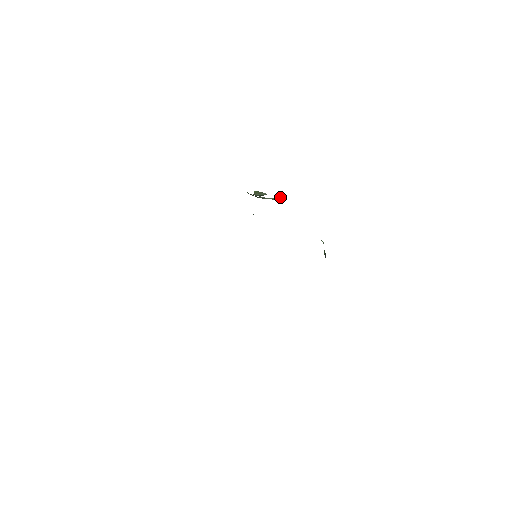
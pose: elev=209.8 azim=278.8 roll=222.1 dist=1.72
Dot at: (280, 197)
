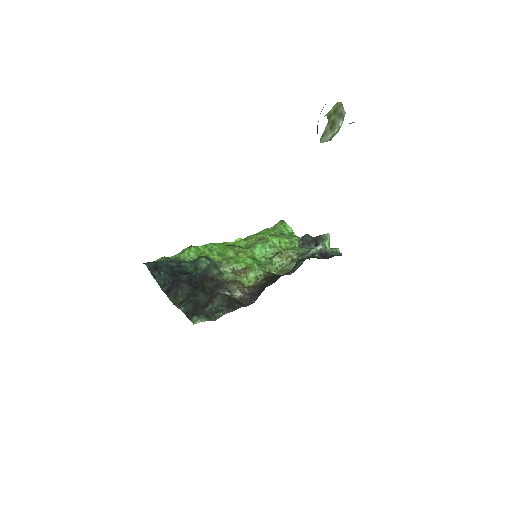
Dot at: occluded
